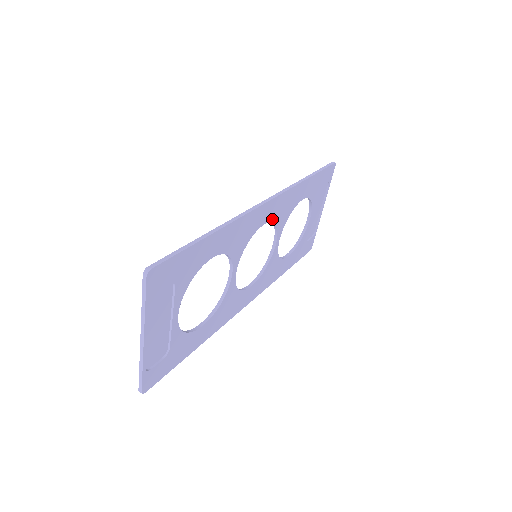
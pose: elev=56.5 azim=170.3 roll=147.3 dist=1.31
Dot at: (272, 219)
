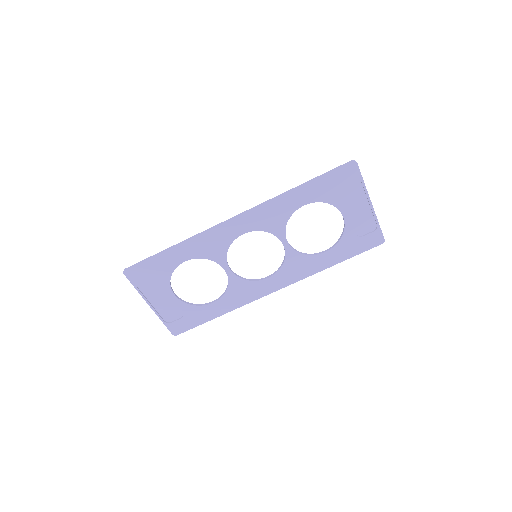
Dot at: (255, 229)
